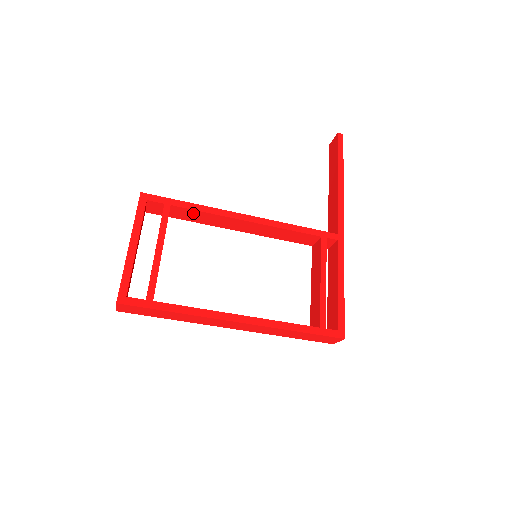
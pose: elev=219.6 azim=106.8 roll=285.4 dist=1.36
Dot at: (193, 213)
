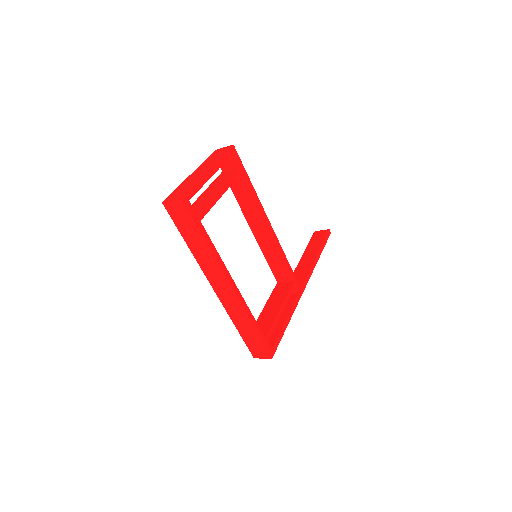
Dot at: (246, 191)
